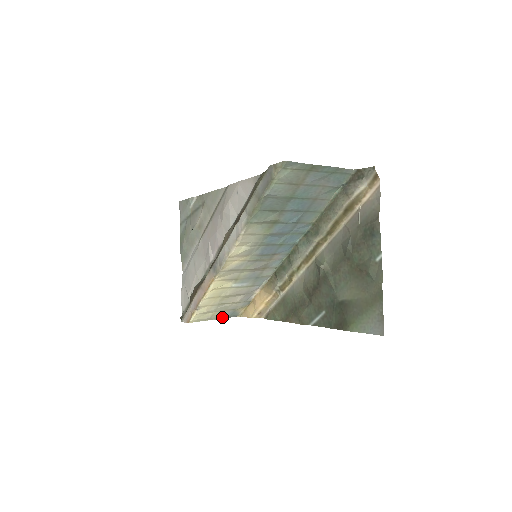
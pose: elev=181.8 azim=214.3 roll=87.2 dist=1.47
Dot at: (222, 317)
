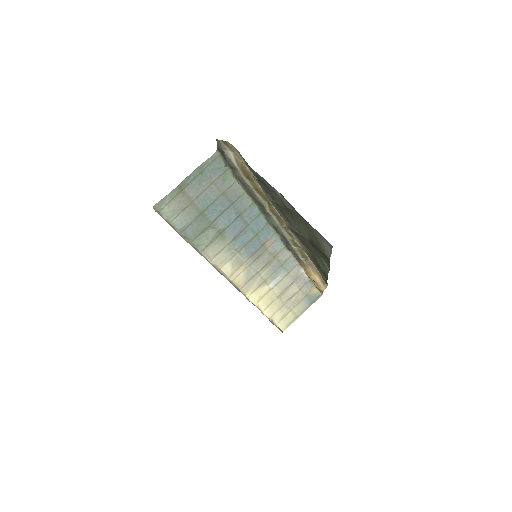
Dot at: (306, 307)
